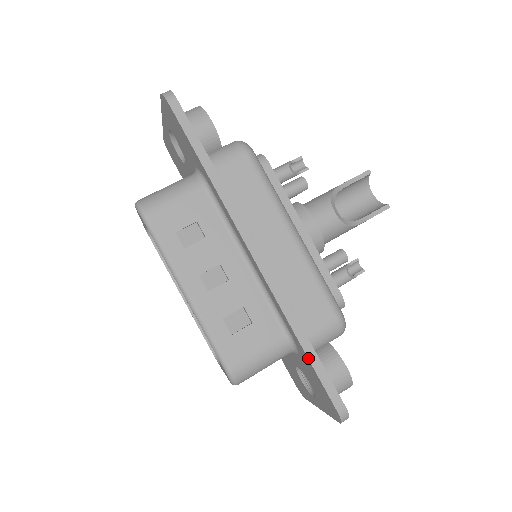
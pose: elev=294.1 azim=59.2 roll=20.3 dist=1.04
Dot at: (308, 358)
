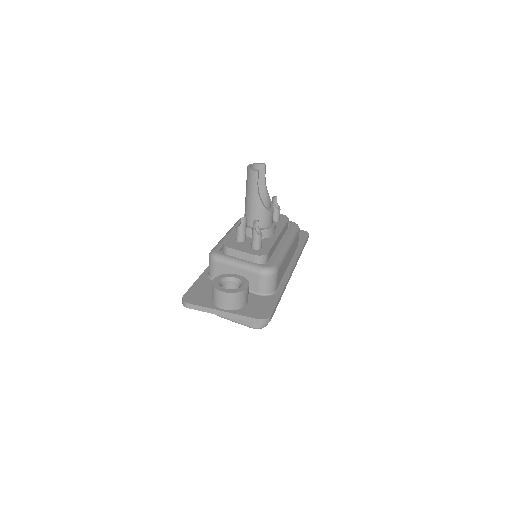
Dot at: occluded
